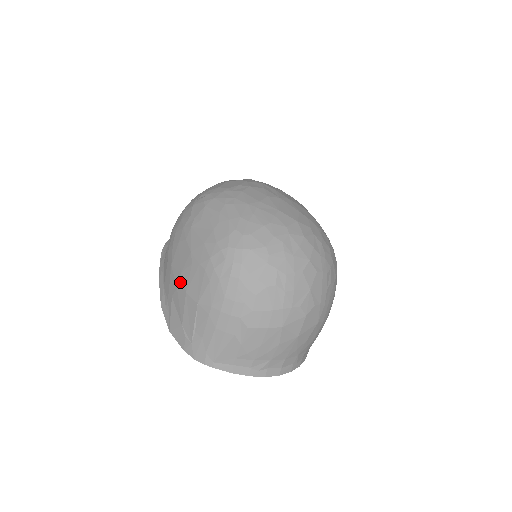
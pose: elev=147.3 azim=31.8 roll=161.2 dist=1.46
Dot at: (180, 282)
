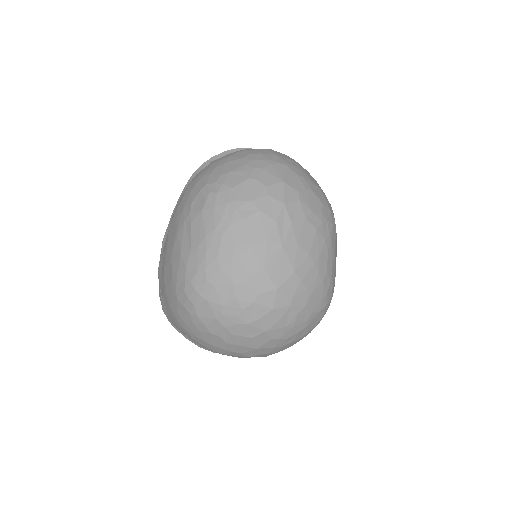
Dot at: (165, 254)
